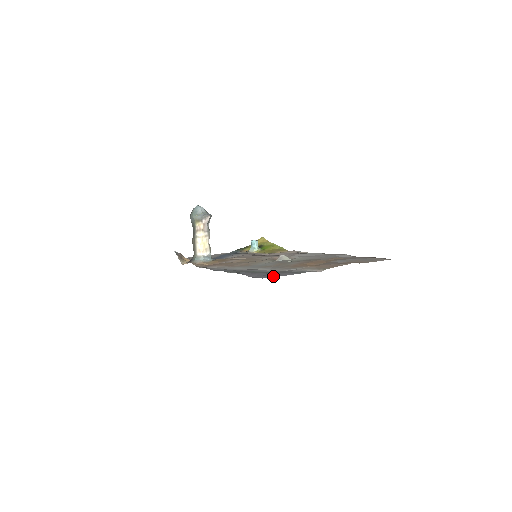
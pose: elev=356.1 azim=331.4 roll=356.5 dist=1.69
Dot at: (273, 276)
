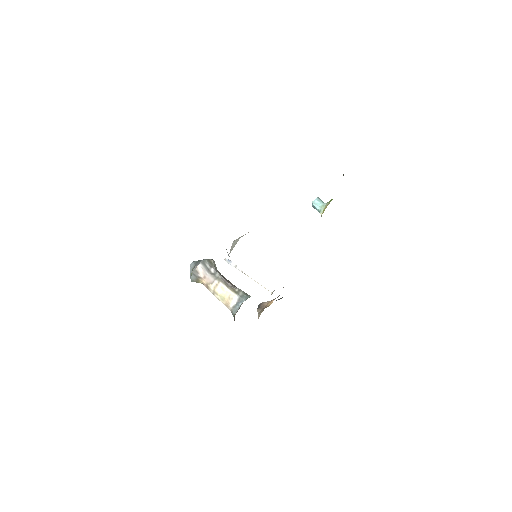
Dot at: occluded
